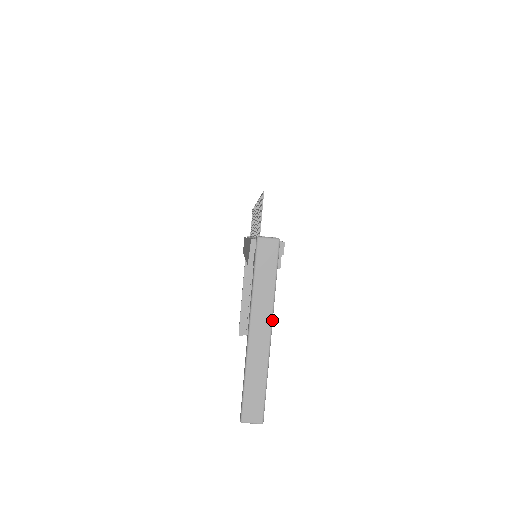
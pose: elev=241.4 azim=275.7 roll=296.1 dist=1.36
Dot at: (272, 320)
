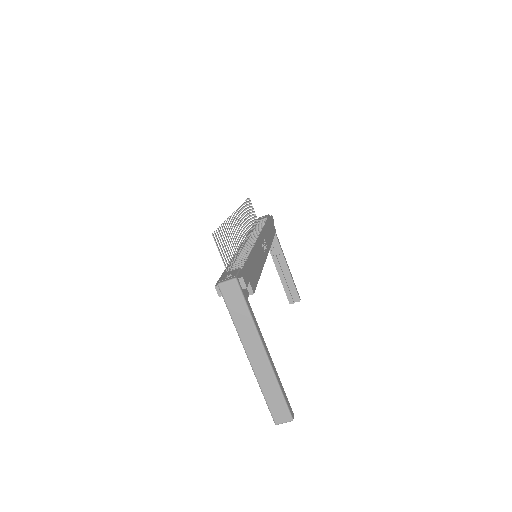
Dot at: (262, 343)
